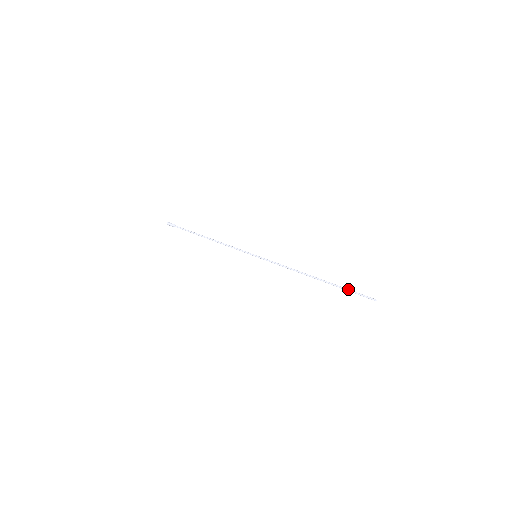
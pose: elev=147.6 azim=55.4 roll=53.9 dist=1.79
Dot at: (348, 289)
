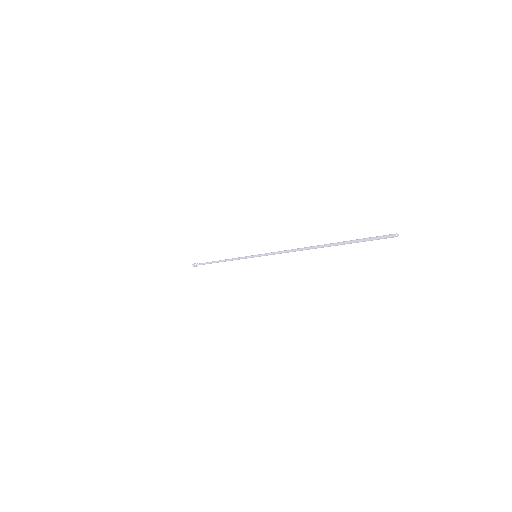
Dot at: occluded
